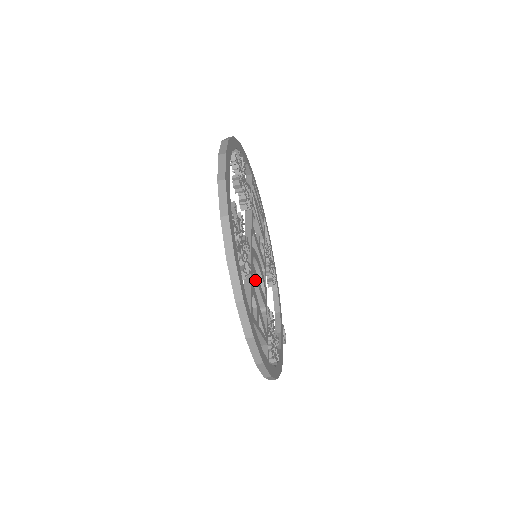
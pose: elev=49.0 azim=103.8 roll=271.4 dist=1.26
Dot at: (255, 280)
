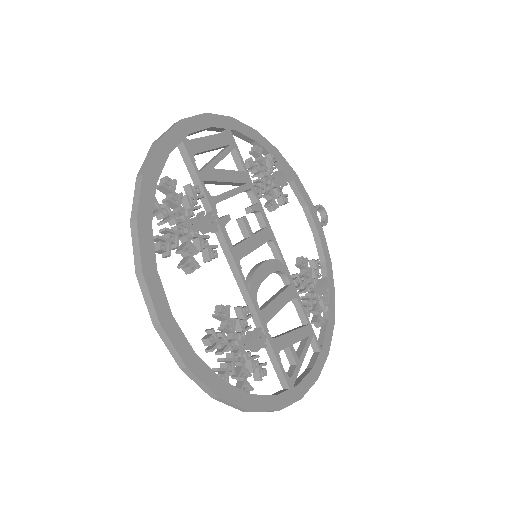
Dot at: (272, 317)
